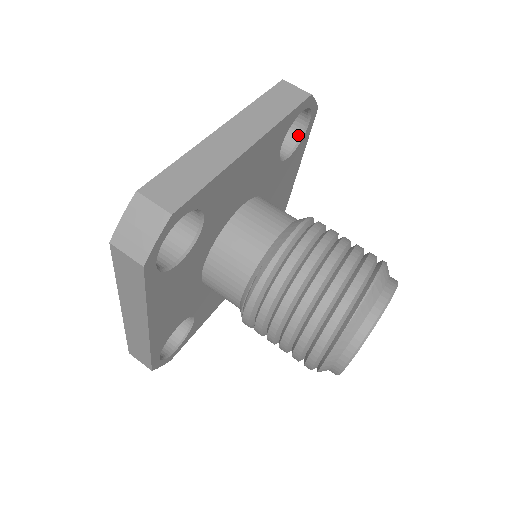
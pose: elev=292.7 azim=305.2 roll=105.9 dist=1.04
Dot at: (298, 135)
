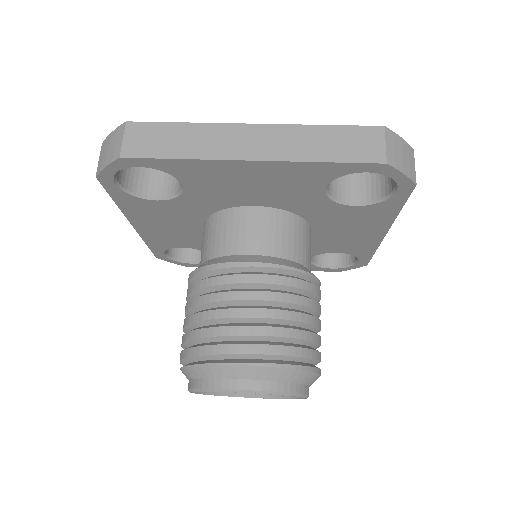
Dot at: (383, 194)
